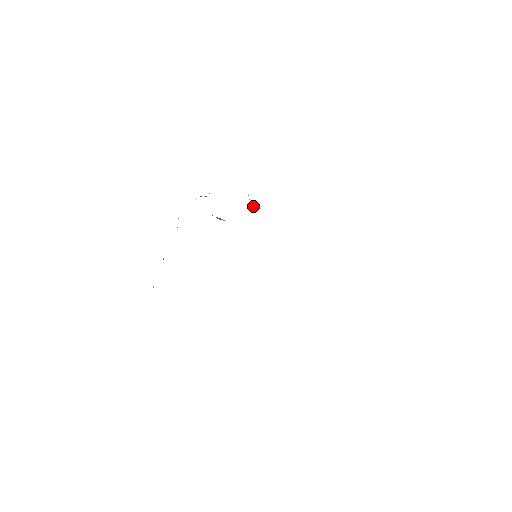
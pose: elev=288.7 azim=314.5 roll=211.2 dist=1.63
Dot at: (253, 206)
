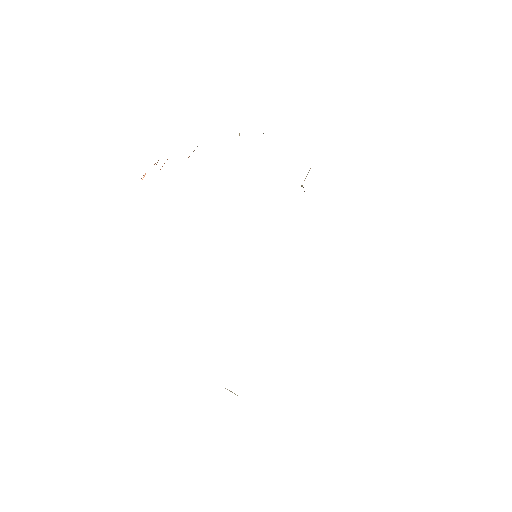
Dot at: occluded
